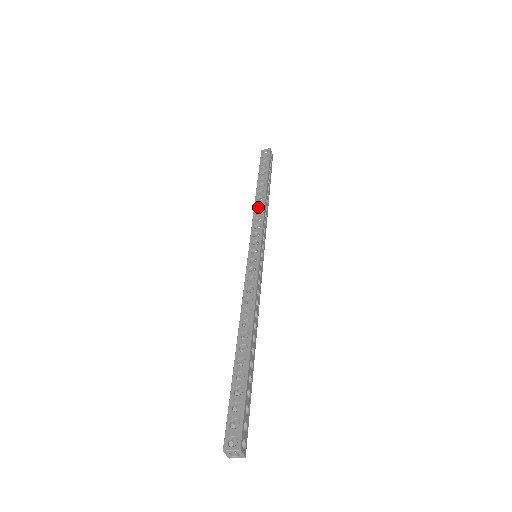
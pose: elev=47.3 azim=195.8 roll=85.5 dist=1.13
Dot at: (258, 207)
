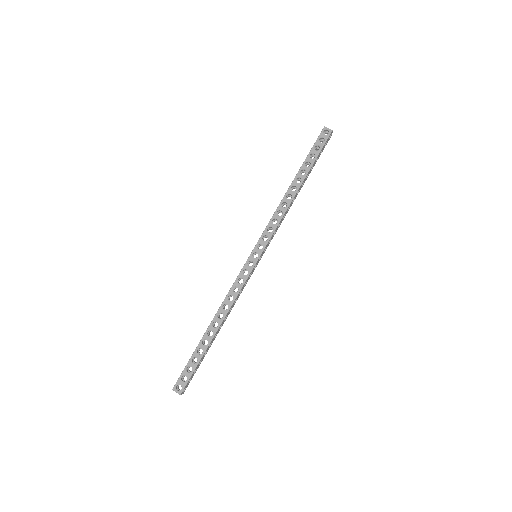
Dot at: (282, 207)
